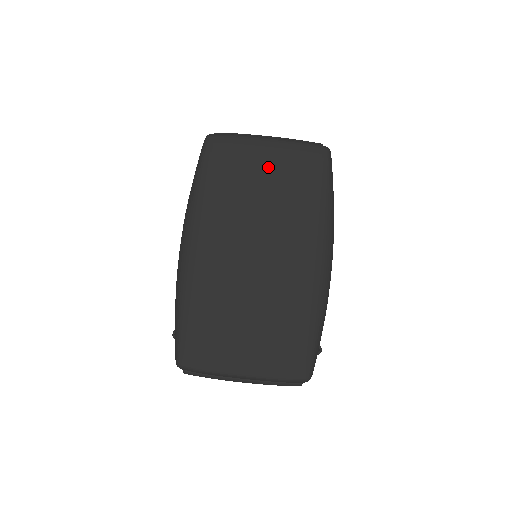
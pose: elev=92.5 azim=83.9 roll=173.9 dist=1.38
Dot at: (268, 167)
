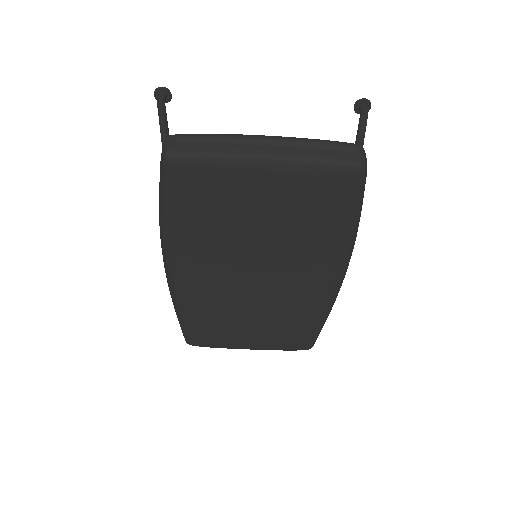
Dot at: (266, 198)
